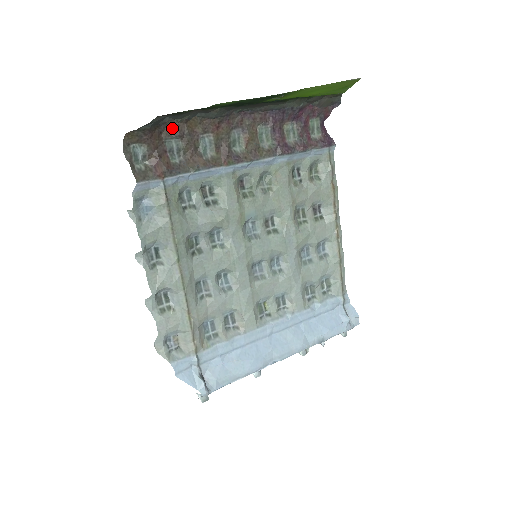
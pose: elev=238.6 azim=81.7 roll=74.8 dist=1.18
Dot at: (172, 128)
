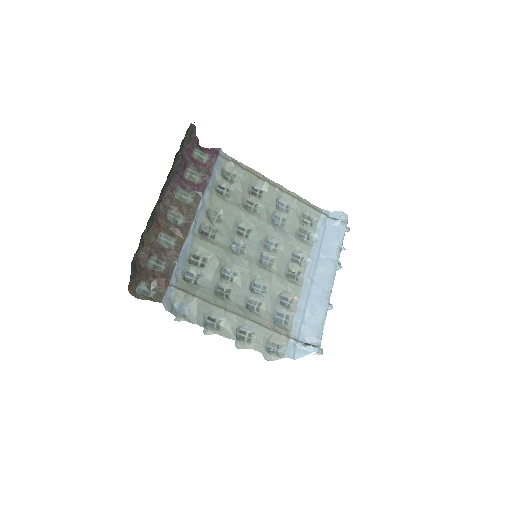
Dot at: (141, 257)
